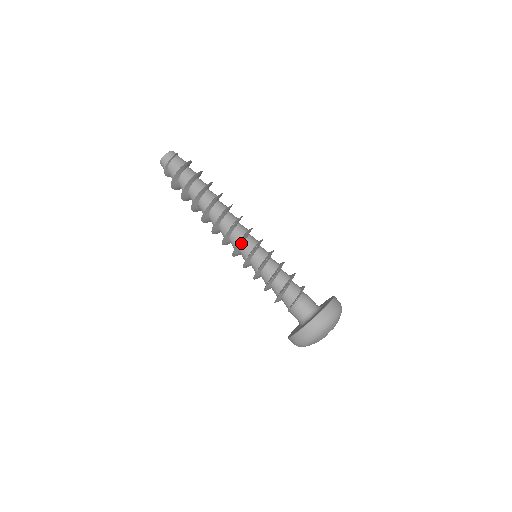
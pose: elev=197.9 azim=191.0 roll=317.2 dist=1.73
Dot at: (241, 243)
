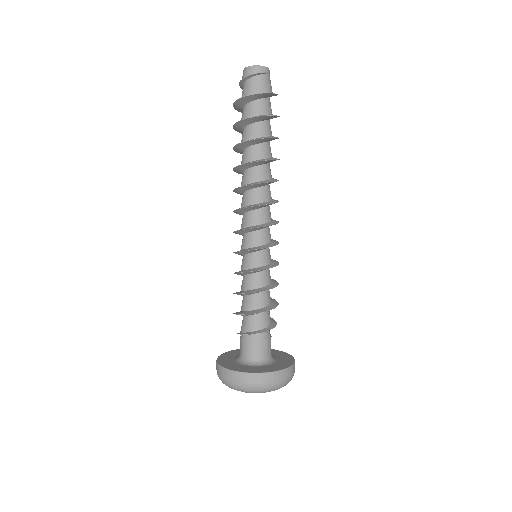
Dot at: (242, 232)
